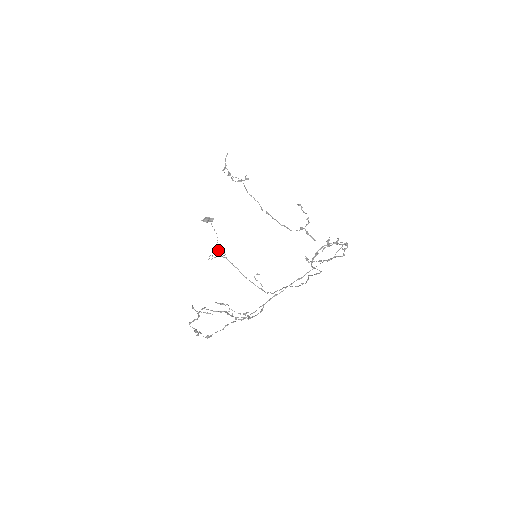
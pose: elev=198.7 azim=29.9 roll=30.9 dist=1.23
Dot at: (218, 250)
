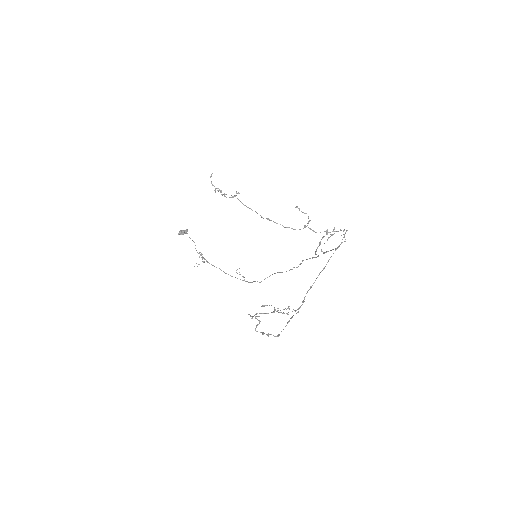
Dot at: (201, 257)
